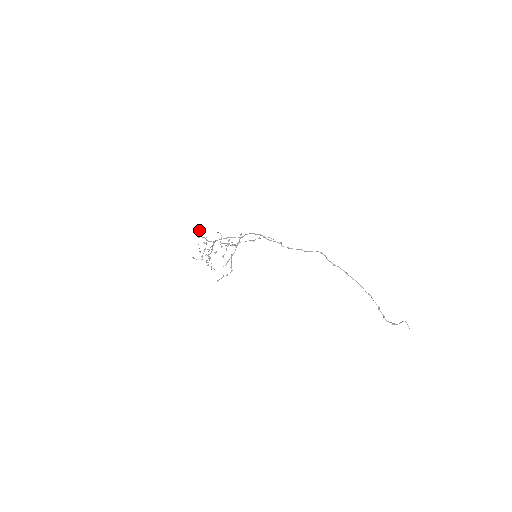
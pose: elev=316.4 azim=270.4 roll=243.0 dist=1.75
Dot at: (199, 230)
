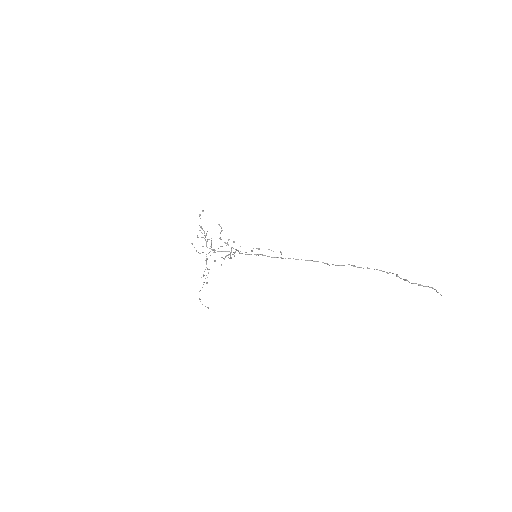
Dot at: (202, 211)
